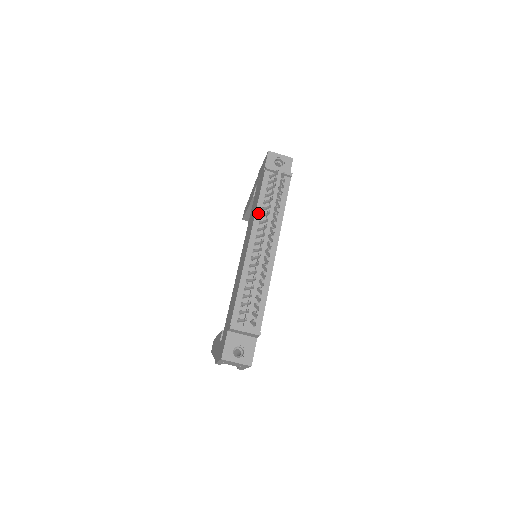
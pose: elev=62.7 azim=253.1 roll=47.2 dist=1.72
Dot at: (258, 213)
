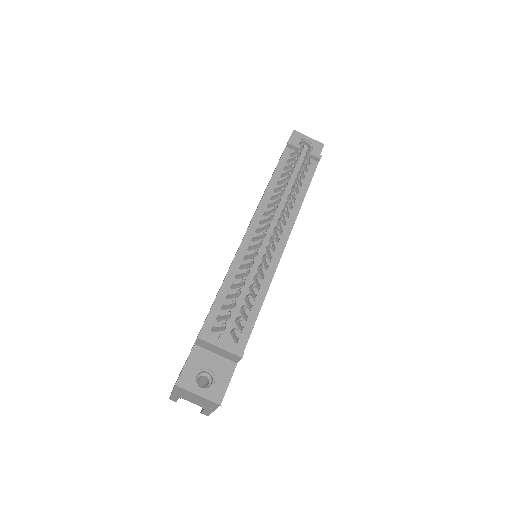
Dot at: (268, 194)
